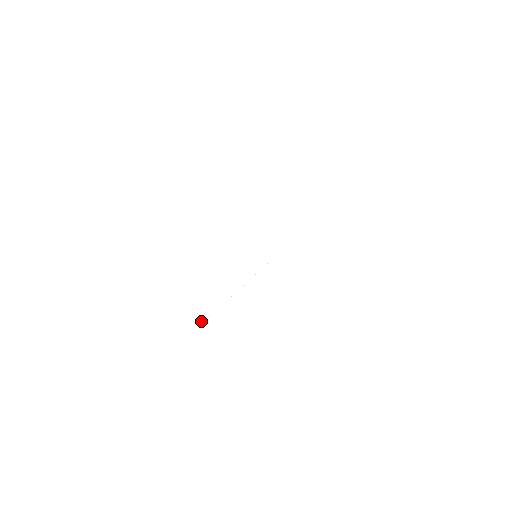
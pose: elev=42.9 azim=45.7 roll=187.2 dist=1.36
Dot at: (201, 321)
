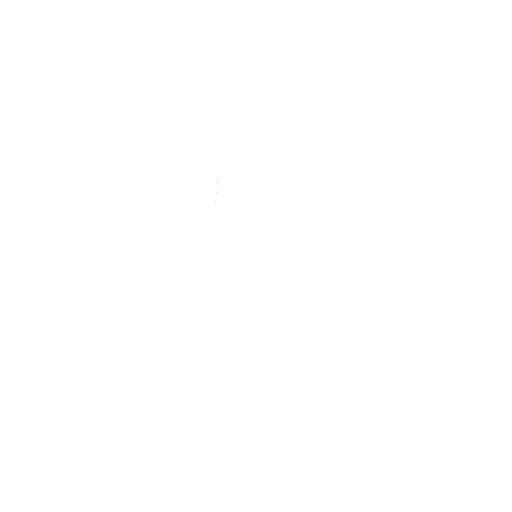
Dot at: occluded
